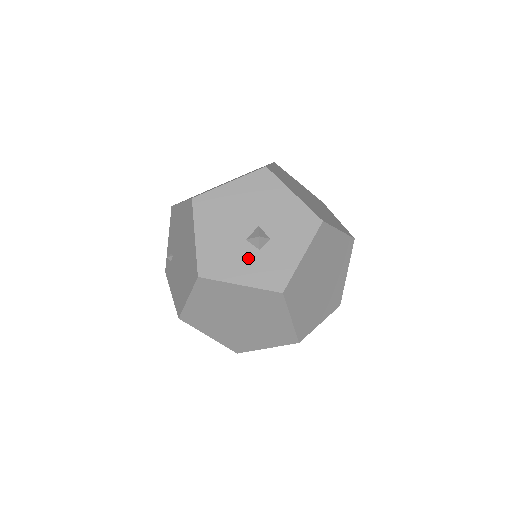
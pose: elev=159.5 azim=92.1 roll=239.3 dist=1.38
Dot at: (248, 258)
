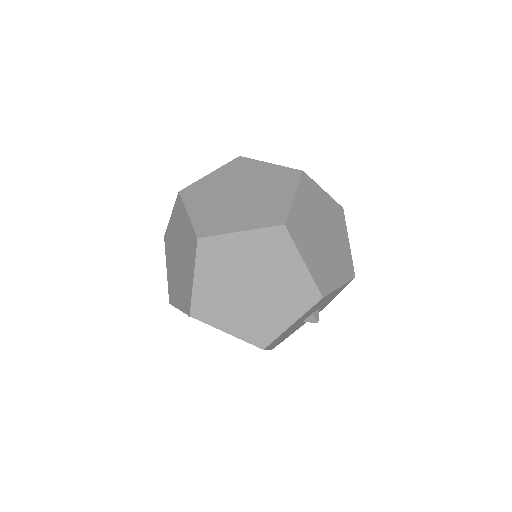
Dot at: occluded
